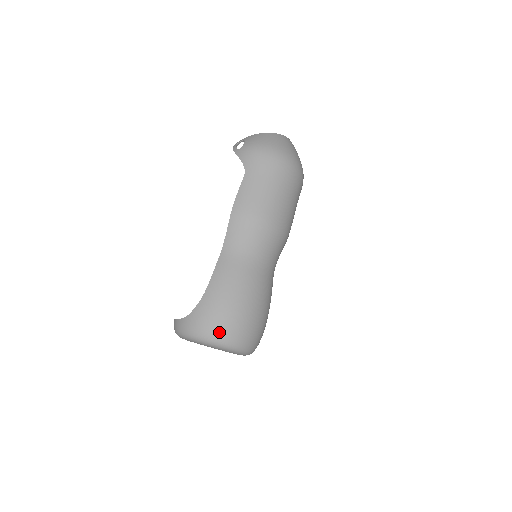
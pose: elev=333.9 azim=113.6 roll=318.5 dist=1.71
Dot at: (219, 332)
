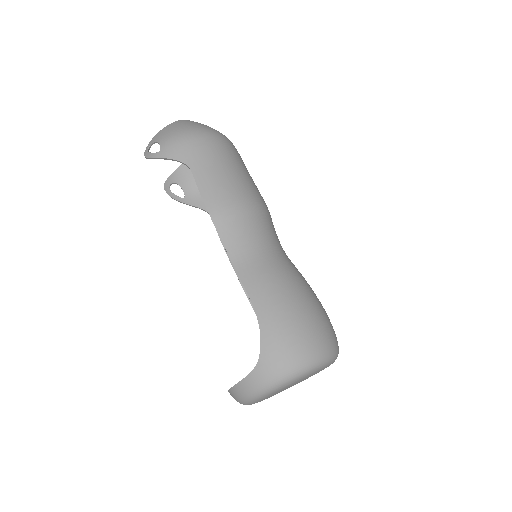
Dot at: (310, 348)
